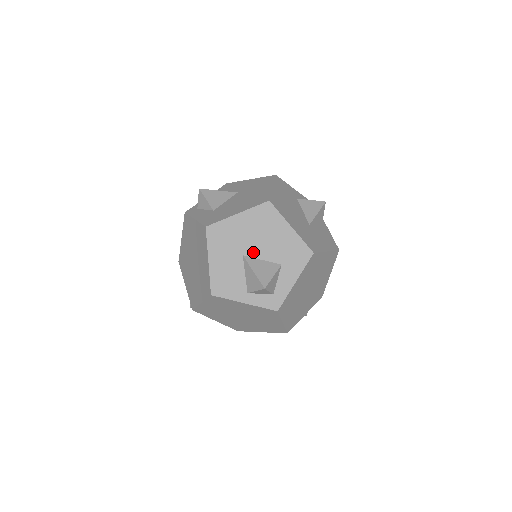
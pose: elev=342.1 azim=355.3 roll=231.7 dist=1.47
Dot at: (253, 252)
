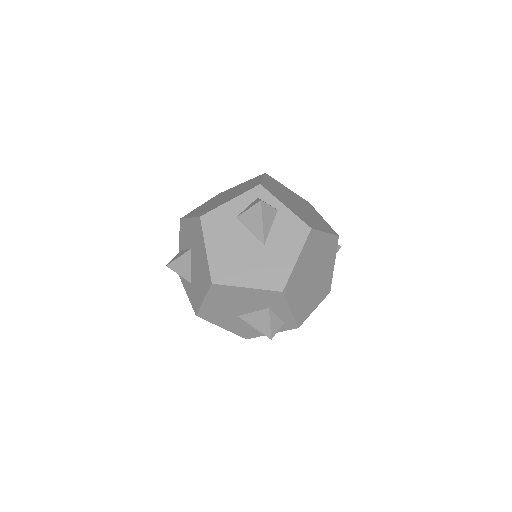
Dot at: (241, 312)
